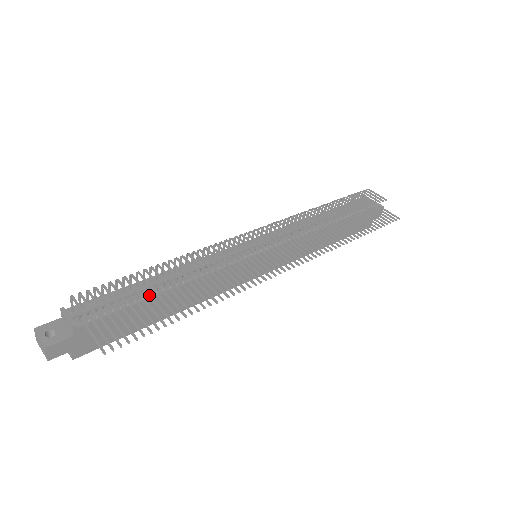
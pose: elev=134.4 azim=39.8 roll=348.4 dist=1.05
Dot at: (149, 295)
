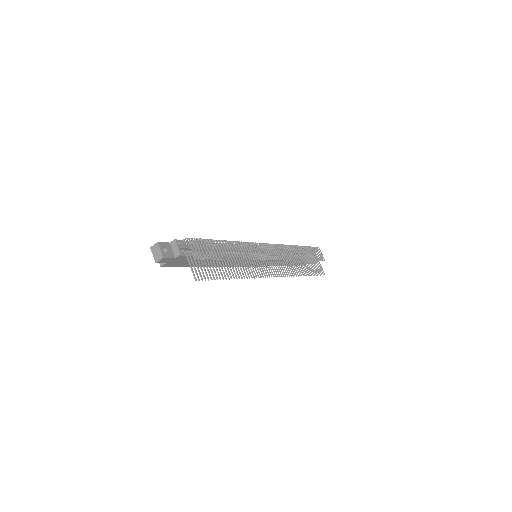
Dot at: occluded
